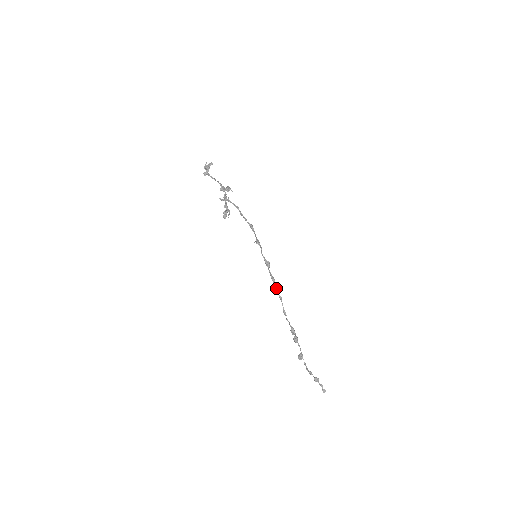
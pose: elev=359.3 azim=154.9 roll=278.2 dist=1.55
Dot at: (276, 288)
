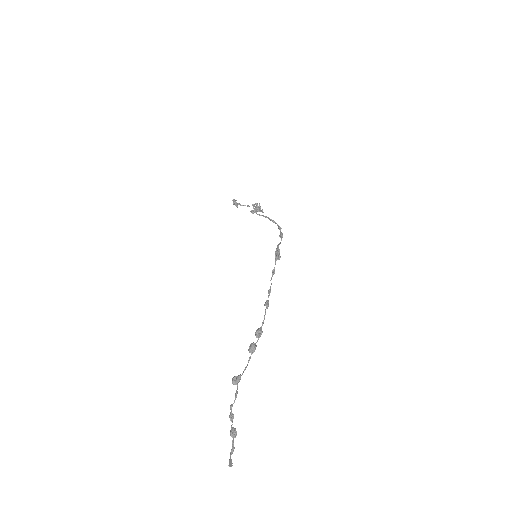
Dot at: occluded
